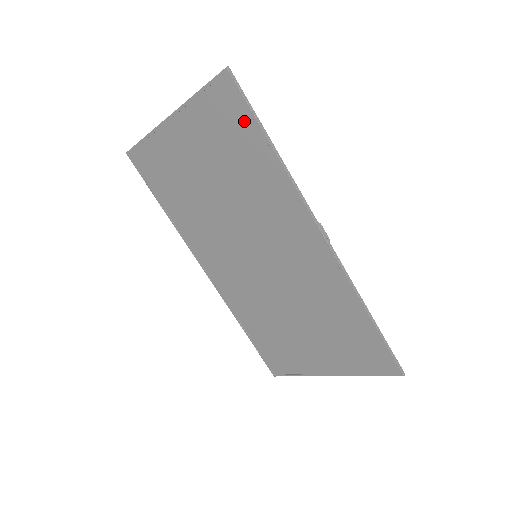
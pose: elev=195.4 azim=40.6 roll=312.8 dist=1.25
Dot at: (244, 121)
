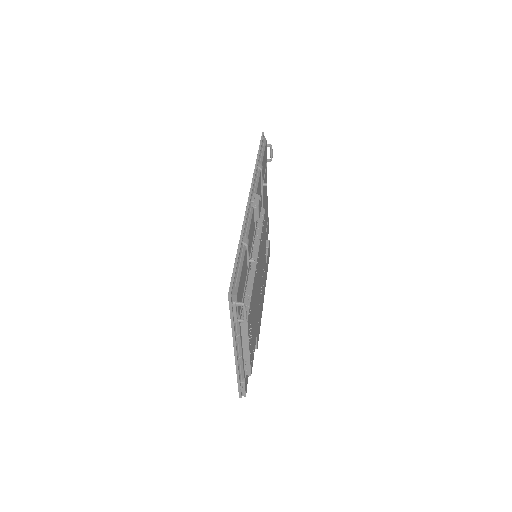
Dot at: occluded
